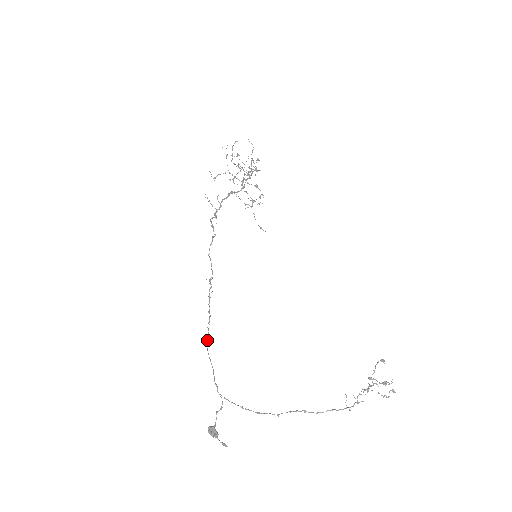
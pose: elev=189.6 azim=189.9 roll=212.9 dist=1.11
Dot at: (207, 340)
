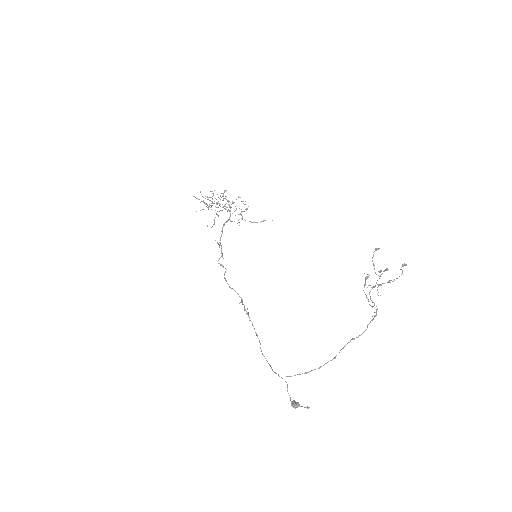
Dot at: occluded
